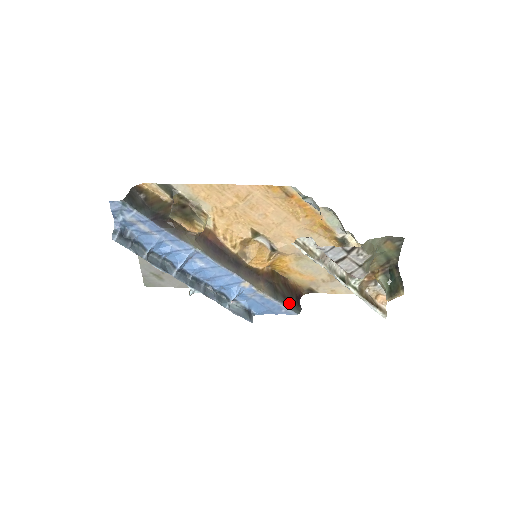
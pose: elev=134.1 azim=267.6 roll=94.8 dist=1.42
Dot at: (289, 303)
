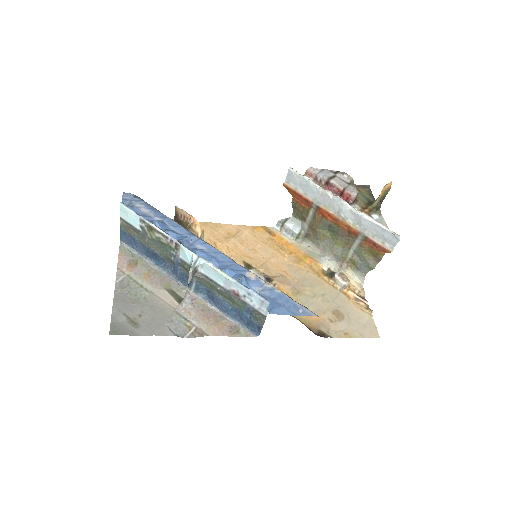
Dot at: occluded
